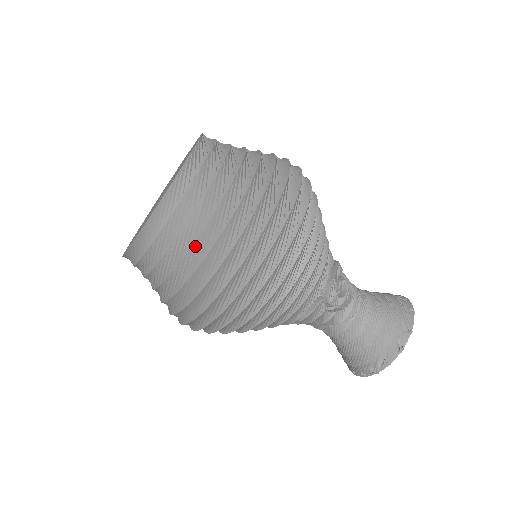
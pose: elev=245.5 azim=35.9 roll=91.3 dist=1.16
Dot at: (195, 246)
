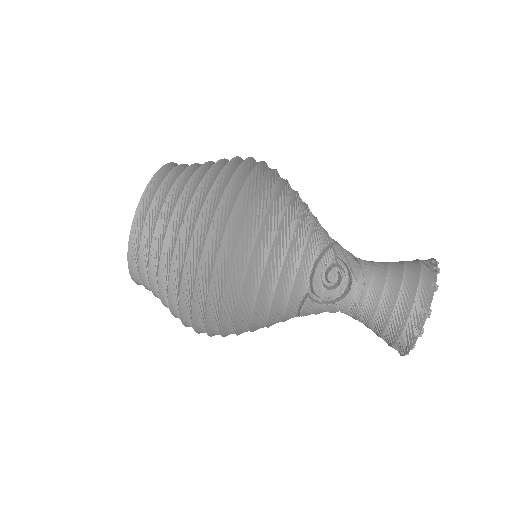
Dot at: (161, 284)
